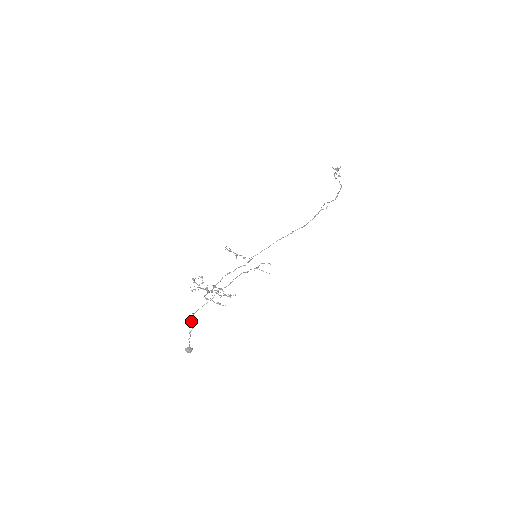
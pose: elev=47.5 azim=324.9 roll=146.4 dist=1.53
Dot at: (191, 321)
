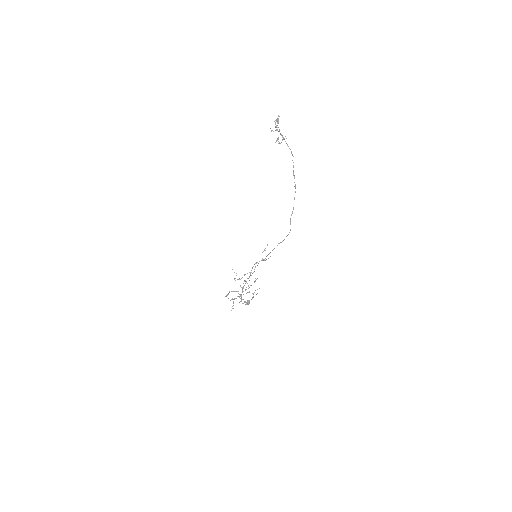
Dot at: occluded
